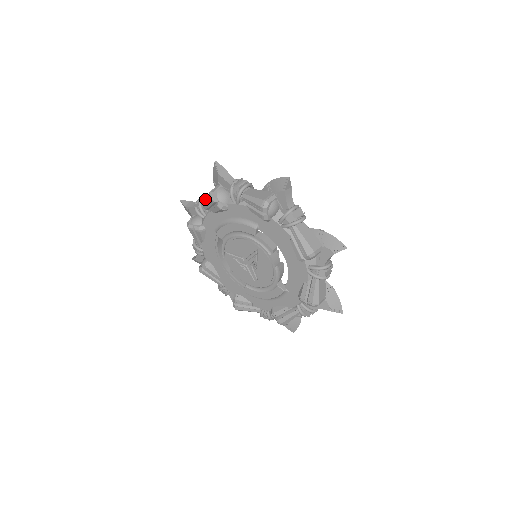
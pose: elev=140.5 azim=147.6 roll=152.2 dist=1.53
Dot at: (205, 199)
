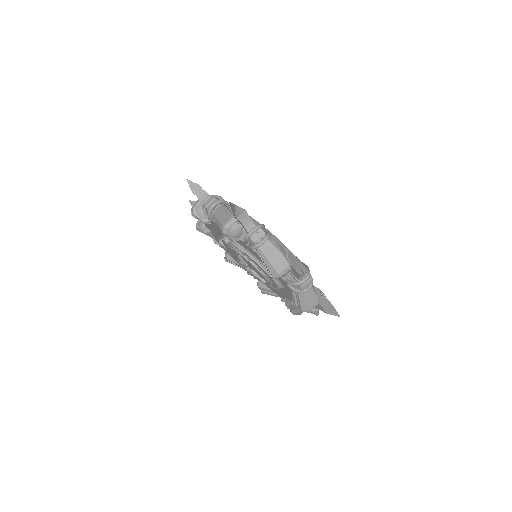
Dot at: (263, 237)
